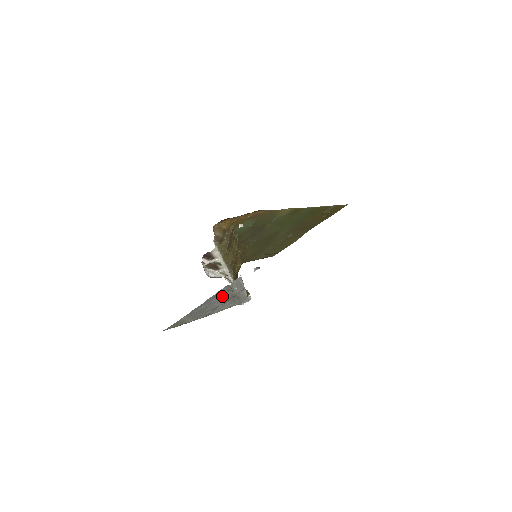
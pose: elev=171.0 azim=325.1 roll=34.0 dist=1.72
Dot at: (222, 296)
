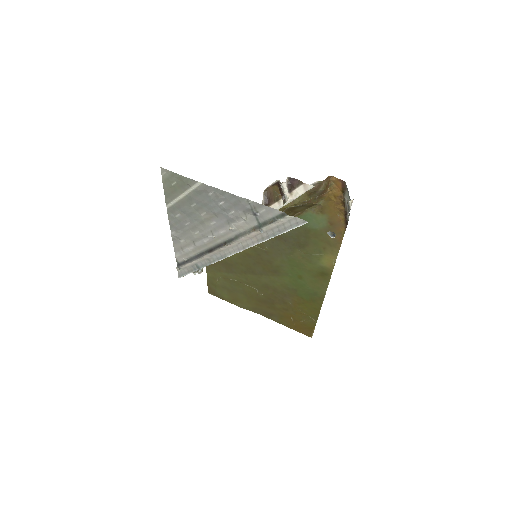
Dot at: (239, 222)
